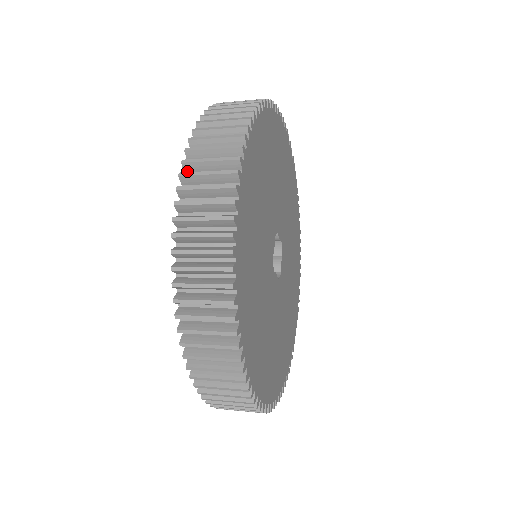
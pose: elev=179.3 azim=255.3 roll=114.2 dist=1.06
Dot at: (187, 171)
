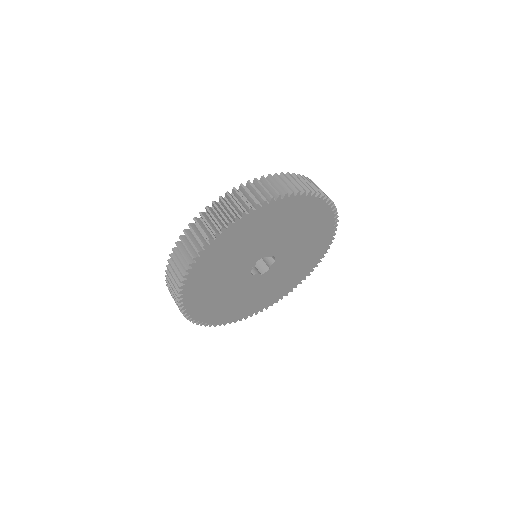
Dot at: occluded
